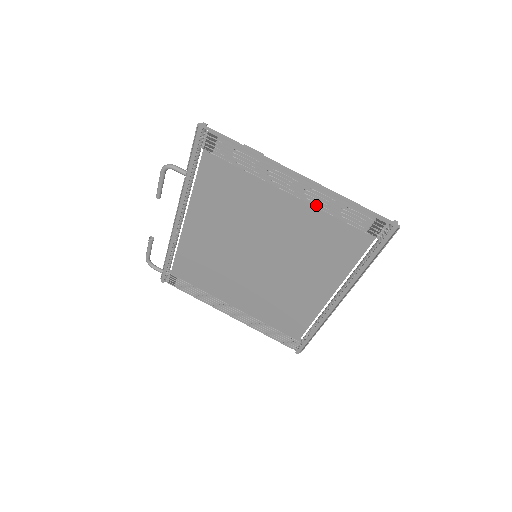
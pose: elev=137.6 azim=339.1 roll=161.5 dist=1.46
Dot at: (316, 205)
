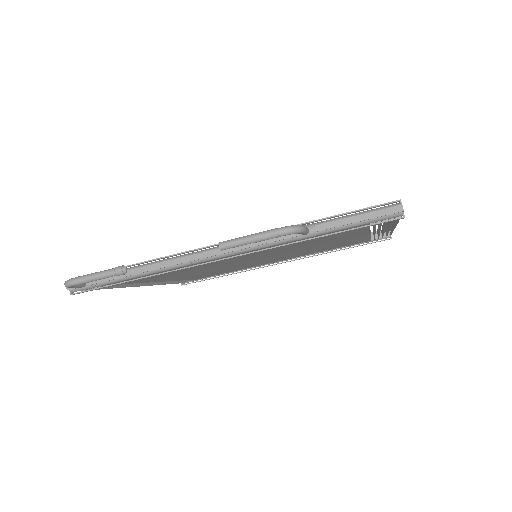
Dot at: occluded
